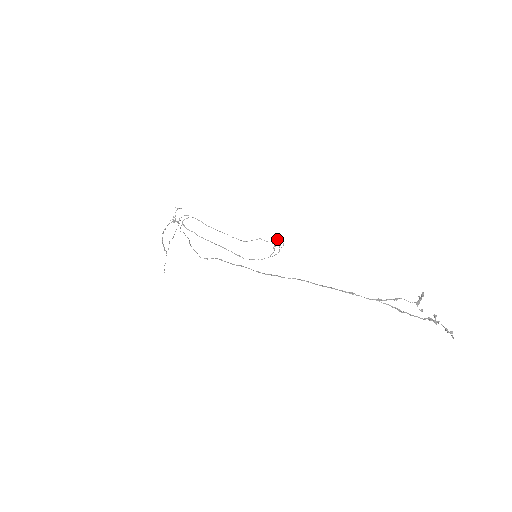
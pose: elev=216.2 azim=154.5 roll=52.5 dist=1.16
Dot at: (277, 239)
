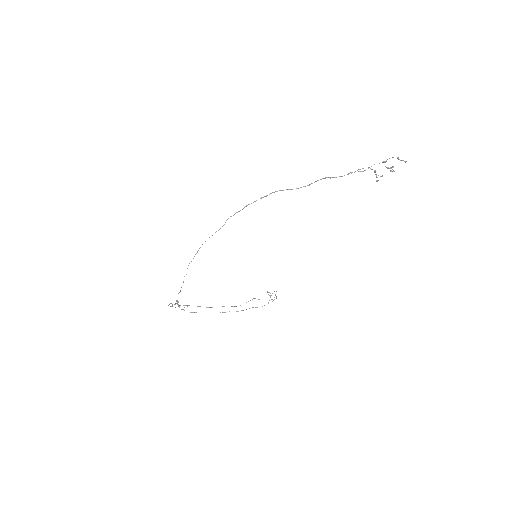
Dot at: occluded
